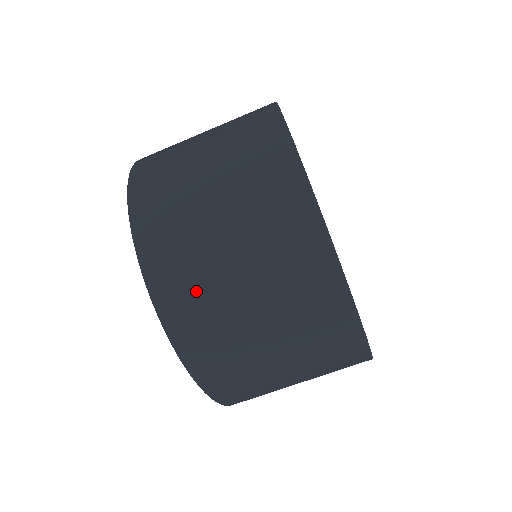
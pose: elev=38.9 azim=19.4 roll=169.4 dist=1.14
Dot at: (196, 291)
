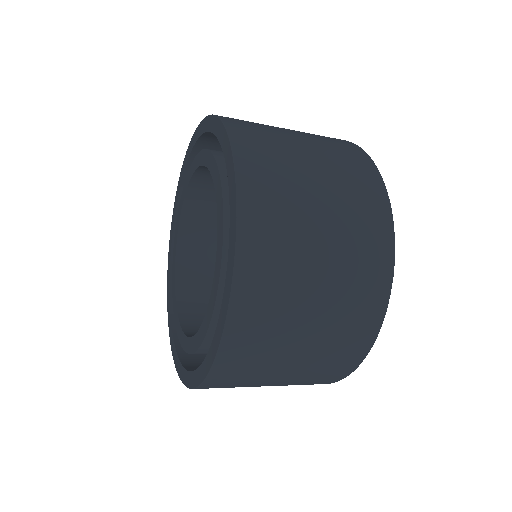
Dot at: (280, 201)
